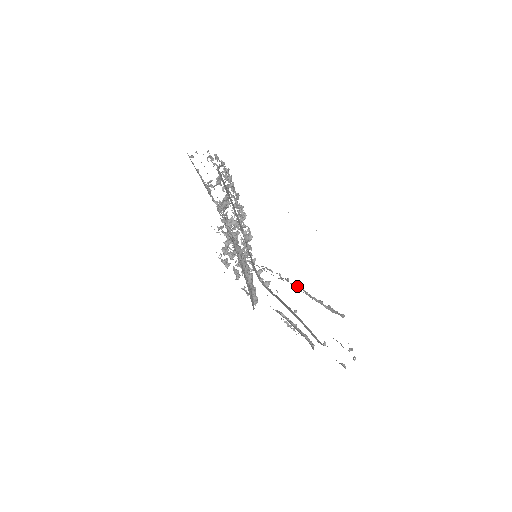
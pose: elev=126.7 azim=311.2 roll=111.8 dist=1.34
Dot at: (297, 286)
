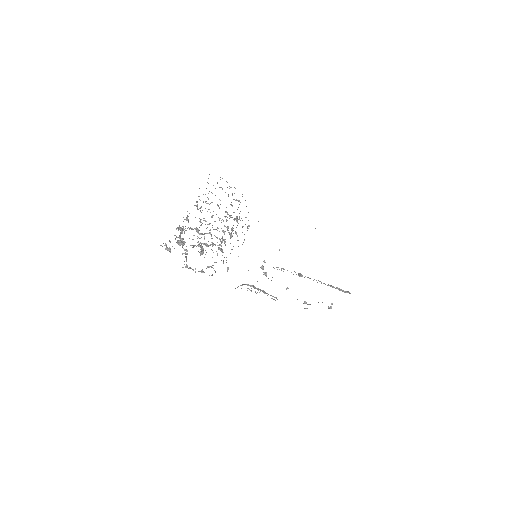
Dot at: occluded
